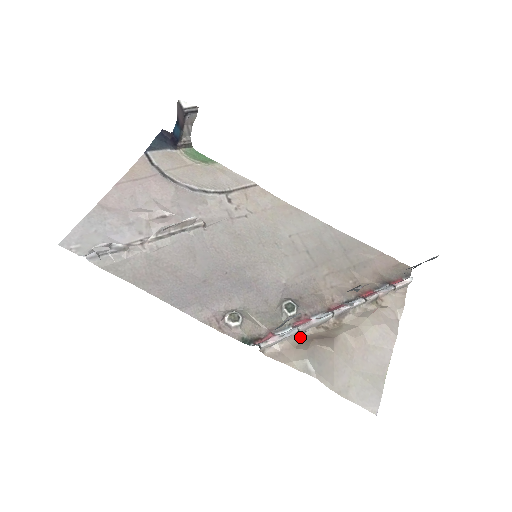
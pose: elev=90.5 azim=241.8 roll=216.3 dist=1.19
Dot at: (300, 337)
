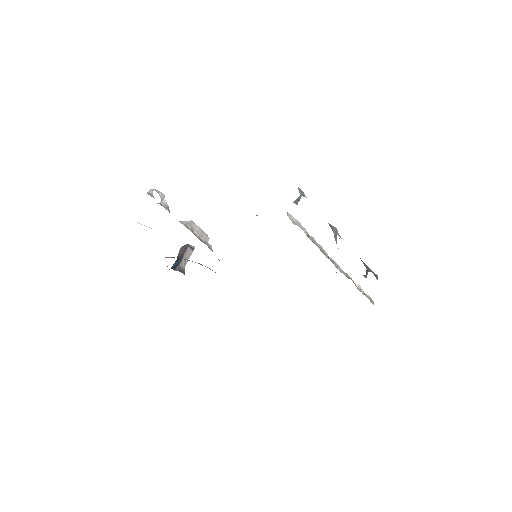
Dot at: (311, 238)
